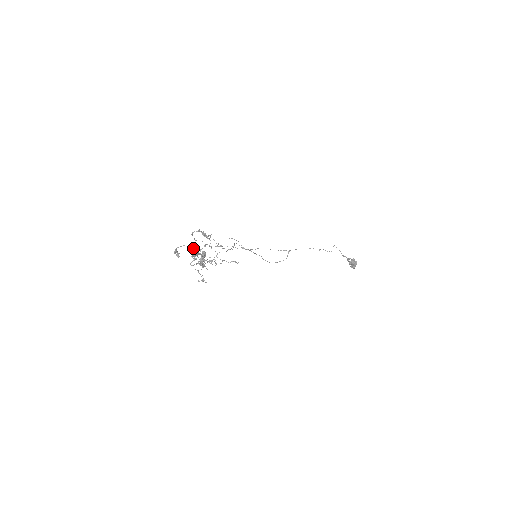
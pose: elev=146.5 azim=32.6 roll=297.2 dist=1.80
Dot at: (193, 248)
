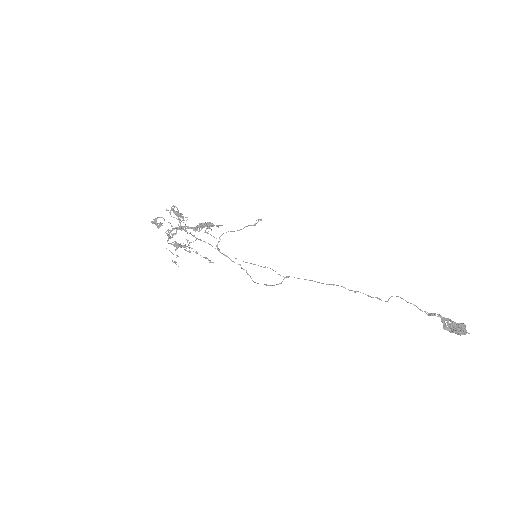
Dot at: occluded
